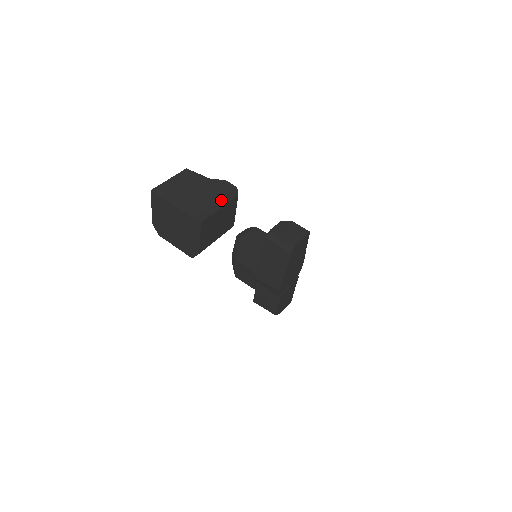
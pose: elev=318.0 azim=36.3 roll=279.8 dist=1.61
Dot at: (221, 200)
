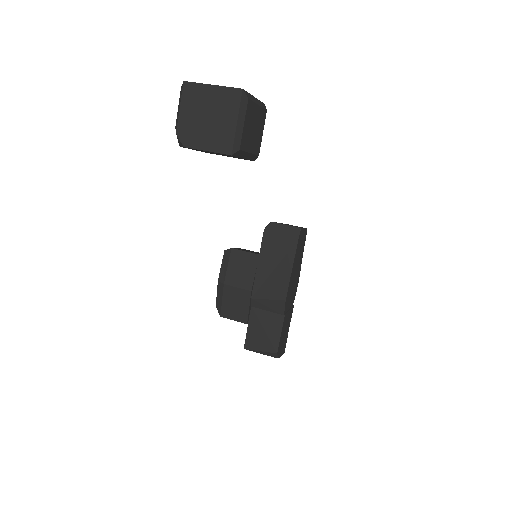
Dot at: (257, 100)
